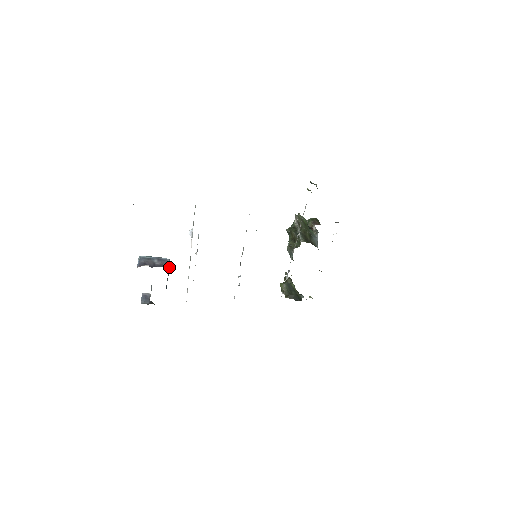
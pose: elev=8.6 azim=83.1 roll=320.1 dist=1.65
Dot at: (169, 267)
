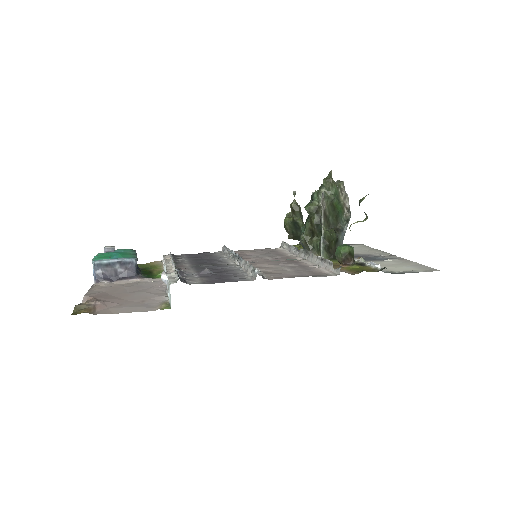
Dot at: (136, 256)
